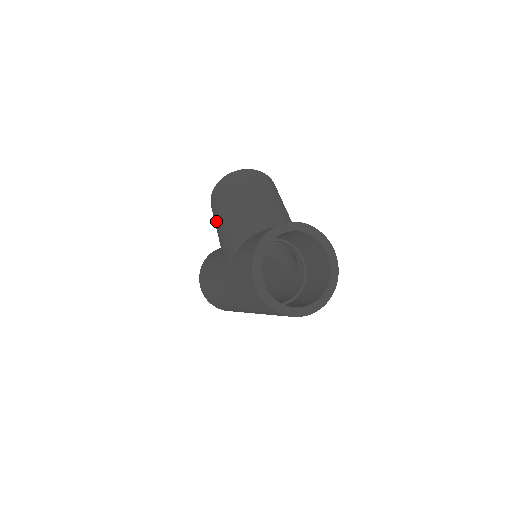
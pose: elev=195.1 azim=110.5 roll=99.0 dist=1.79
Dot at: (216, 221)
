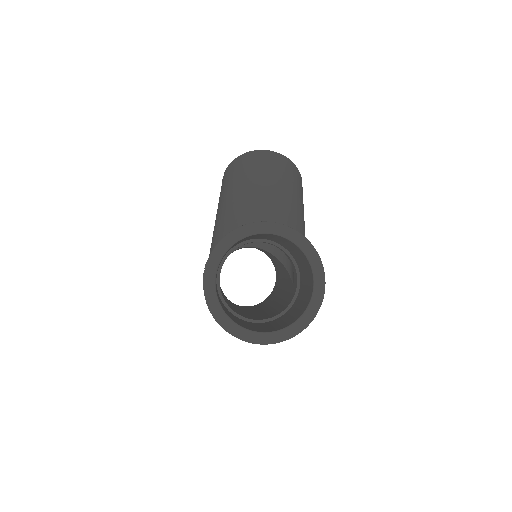
Dot at: occluded
